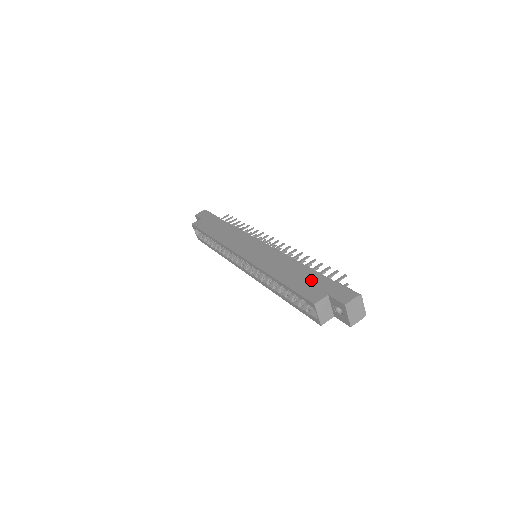
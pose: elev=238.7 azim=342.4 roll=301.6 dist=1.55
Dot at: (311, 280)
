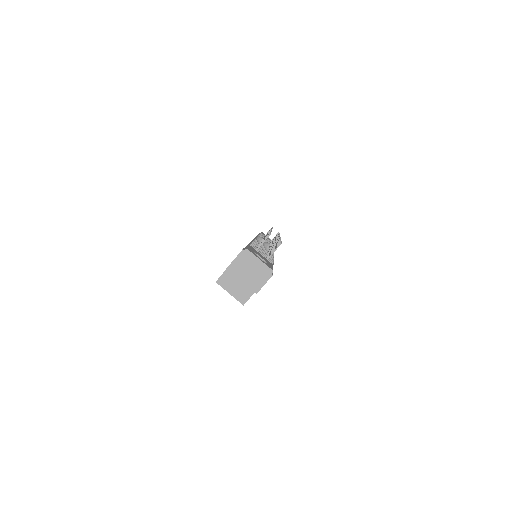
Dot at: occluded
